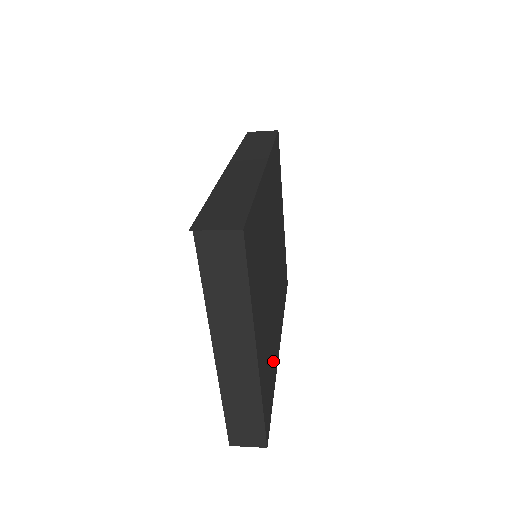
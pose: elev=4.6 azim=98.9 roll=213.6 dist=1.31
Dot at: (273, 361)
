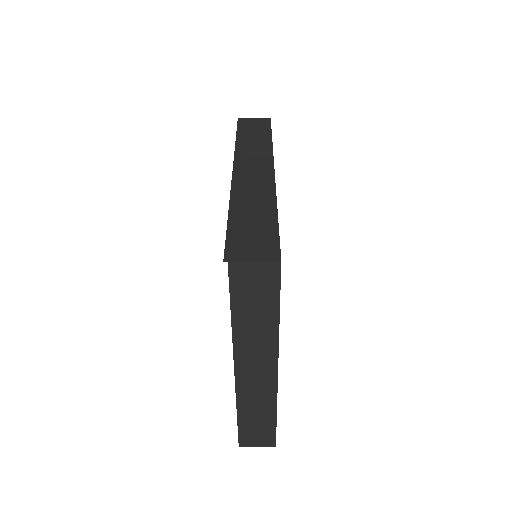
Dot at: occluded
